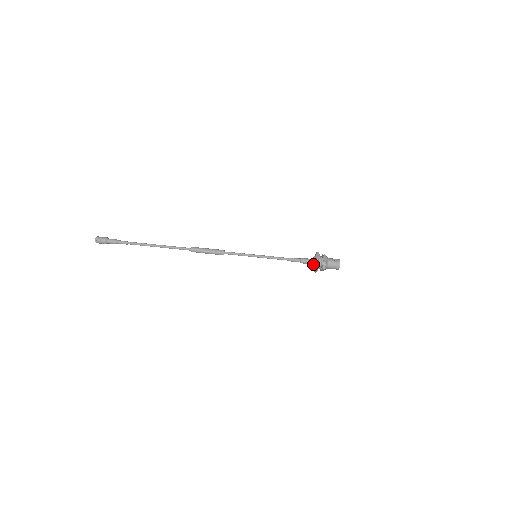
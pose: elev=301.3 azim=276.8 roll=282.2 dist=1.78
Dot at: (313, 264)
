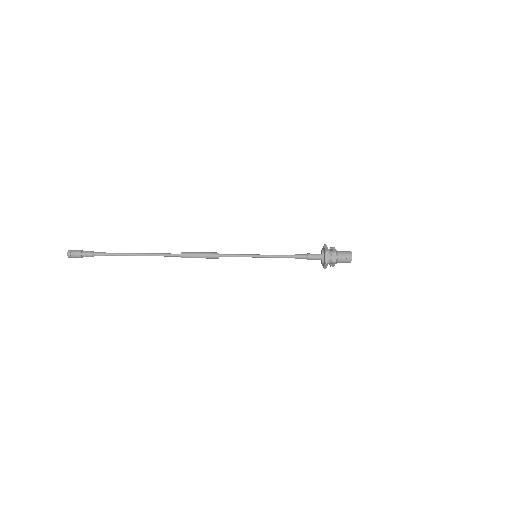
Dot at: (321, 263)
